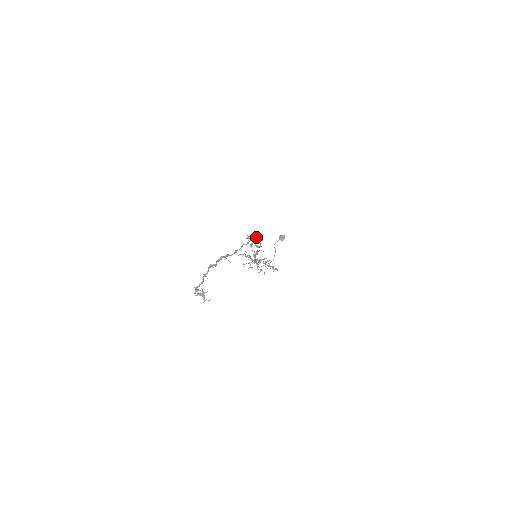
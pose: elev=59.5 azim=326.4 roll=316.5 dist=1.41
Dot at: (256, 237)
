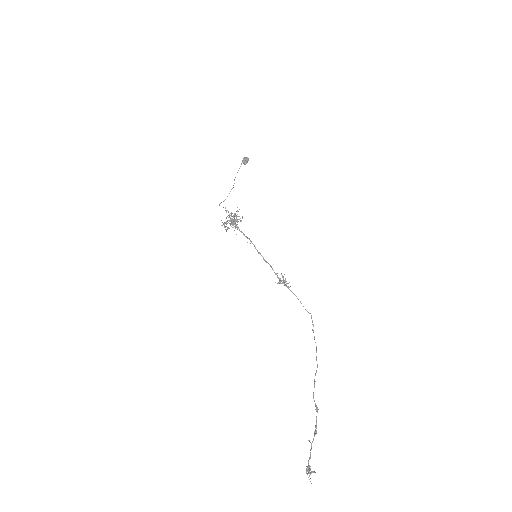
Dot at: occluded
